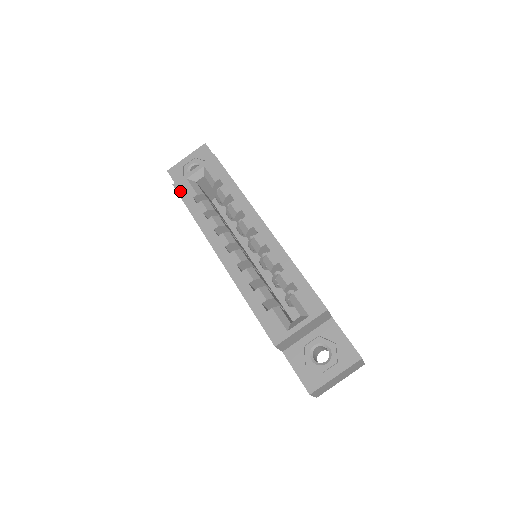
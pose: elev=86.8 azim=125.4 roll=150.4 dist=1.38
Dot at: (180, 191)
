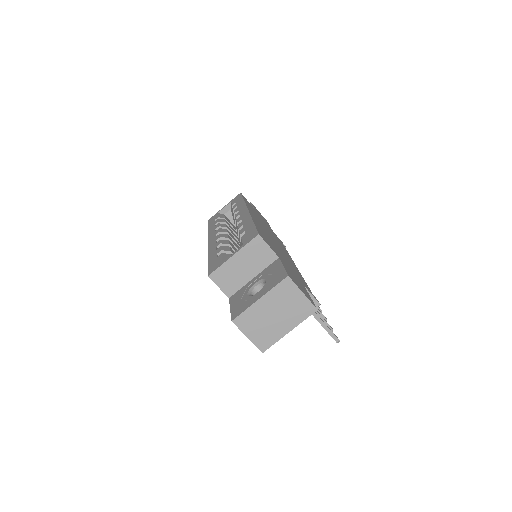
Dot at: (210, 221)
